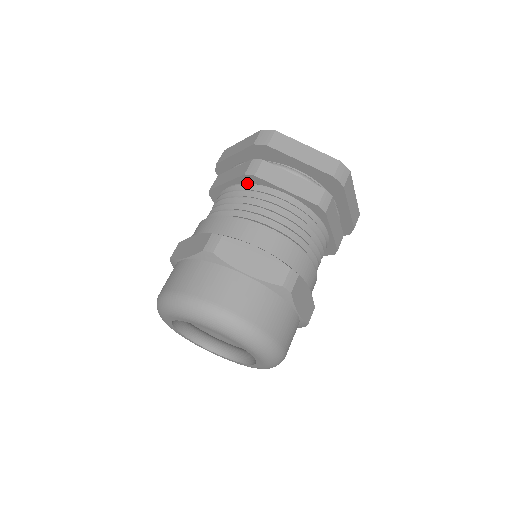
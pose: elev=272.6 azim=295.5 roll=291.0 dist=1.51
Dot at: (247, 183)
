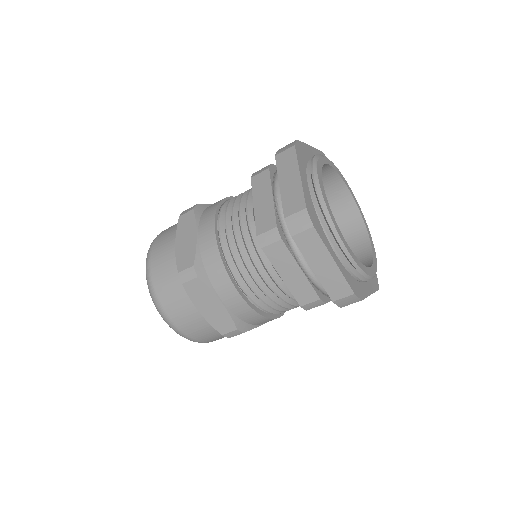
Dot at: occluded
